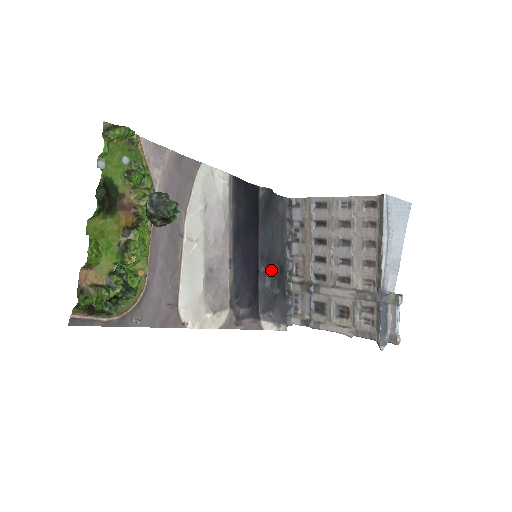
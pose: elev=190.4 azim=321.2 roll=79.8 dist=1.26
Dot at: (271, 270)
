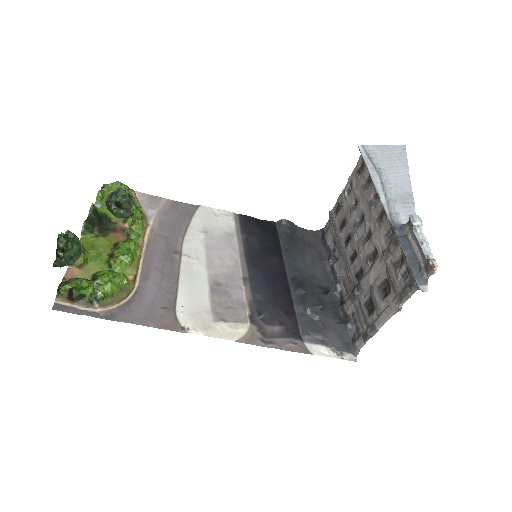
Dot at: (307, 290)
